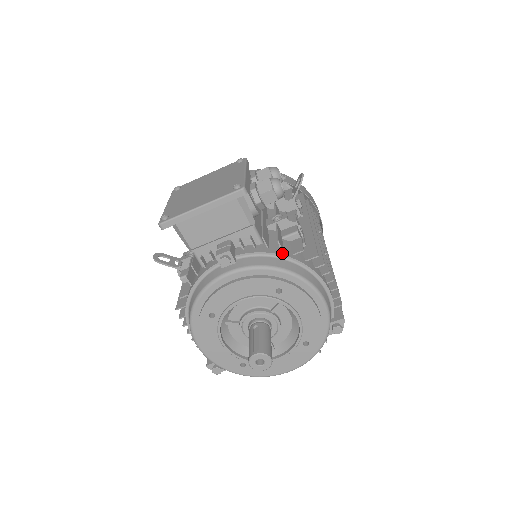
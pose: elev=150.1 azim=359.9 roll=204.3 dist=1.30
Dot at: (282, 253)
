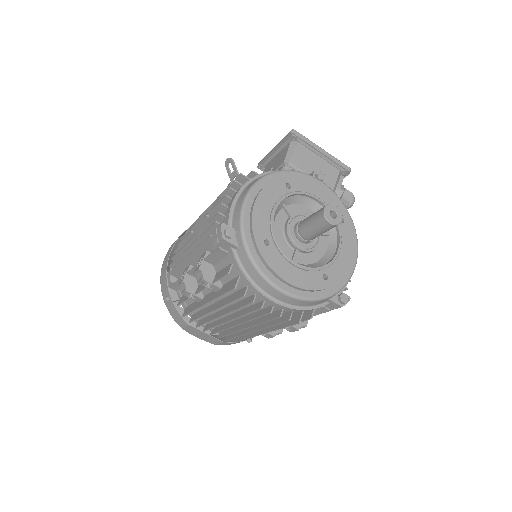
Dot at: occluded
